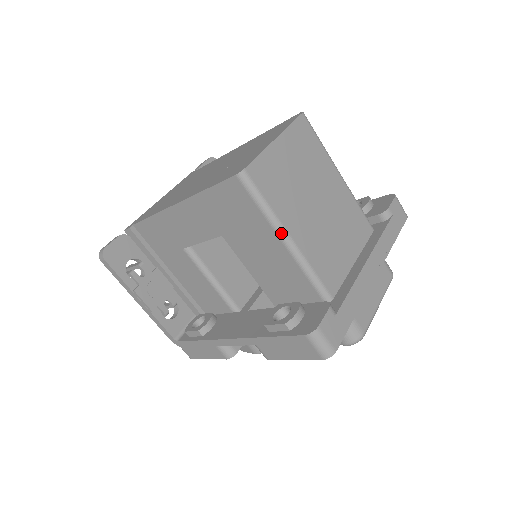
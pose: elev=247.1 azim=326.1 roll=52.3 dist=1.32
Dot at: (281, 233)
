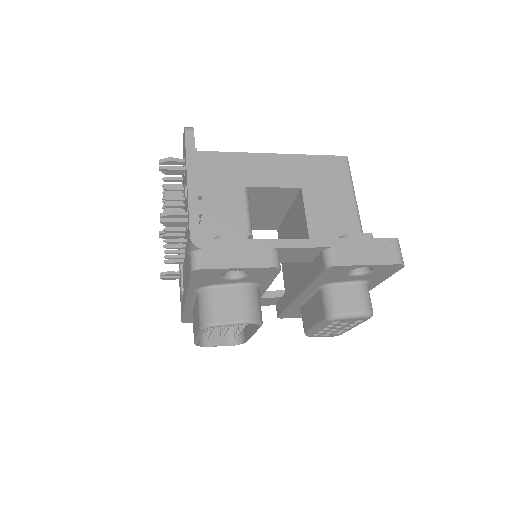
Dot at: (356, 201)
